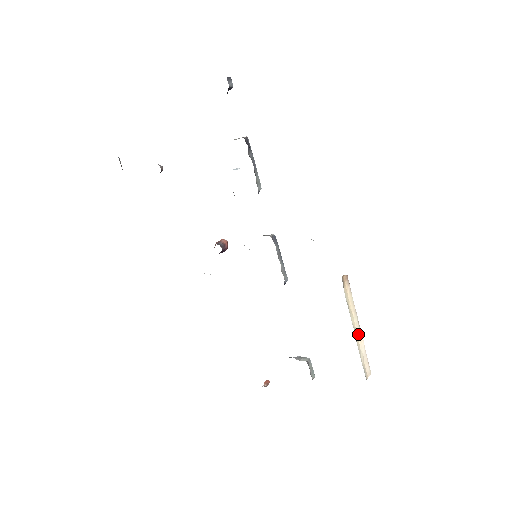
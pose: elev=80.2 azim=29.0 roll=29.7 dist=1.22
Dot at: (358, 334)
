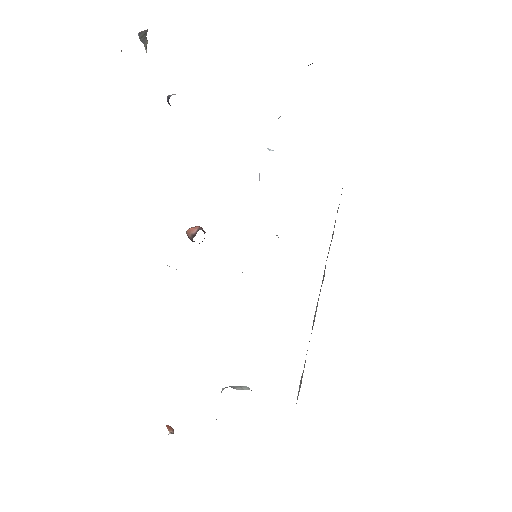
Dot at: occluded
